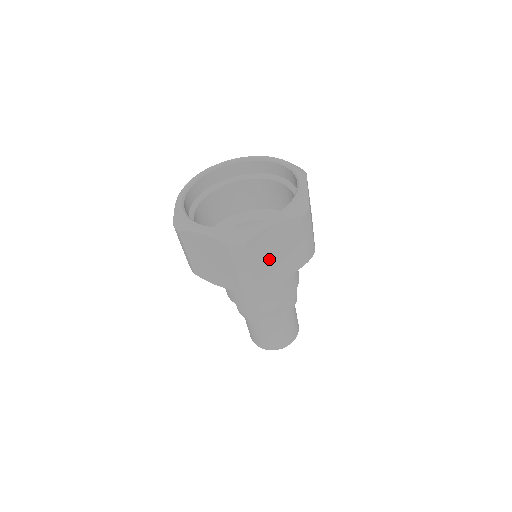
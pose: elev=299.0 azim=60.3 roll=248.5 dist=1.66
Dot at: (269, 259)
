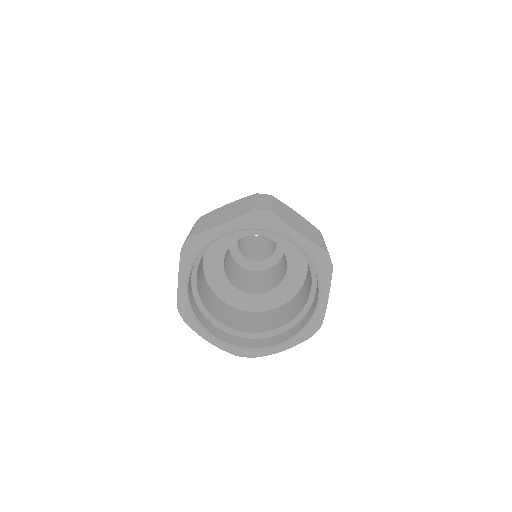
Dot at: occluded
